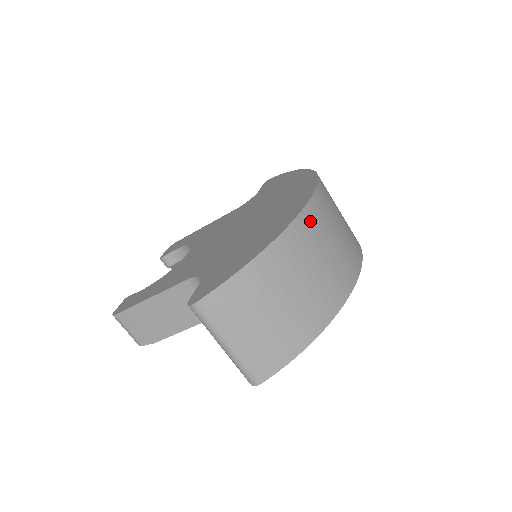
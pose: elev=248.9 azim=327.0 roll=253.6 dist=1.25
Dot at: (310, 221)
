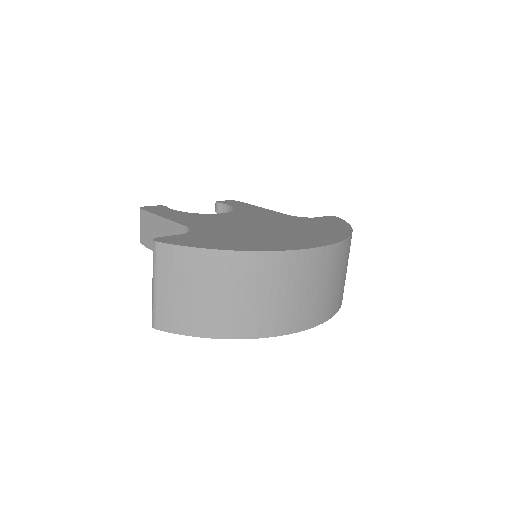
Dot at: (284, 263)
